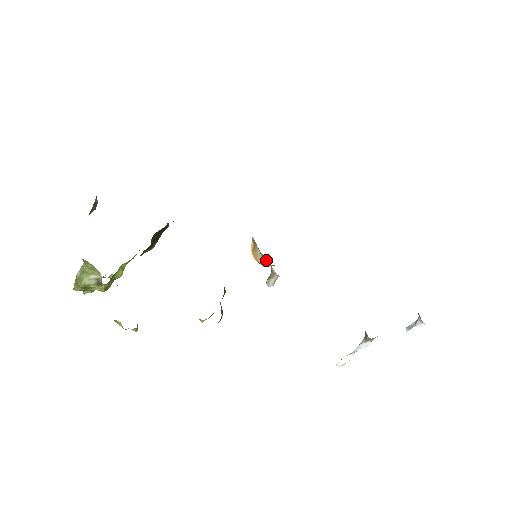
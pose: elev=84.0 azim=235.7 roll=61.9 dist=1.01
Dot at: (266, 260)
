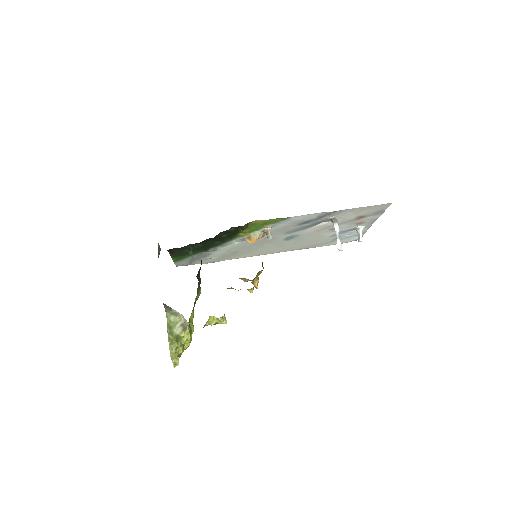
Dot at: (259, 233)
